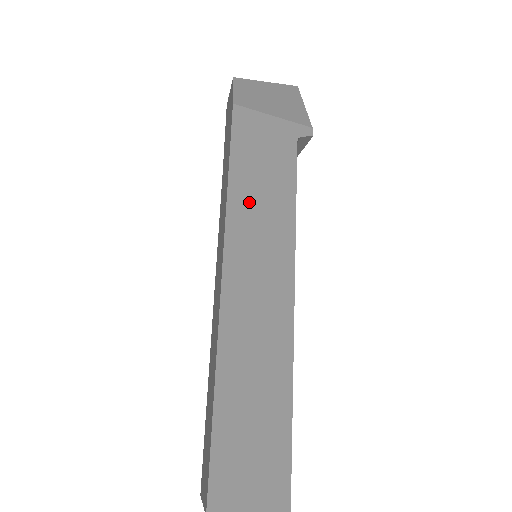
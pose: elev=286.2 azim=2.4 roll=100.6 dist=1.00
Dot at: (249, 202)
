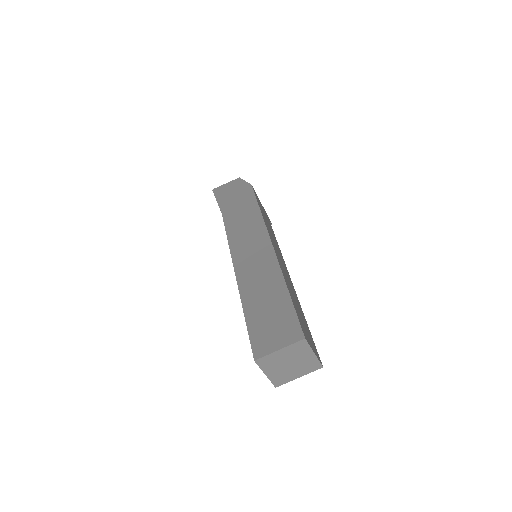
Dot at: occluded
